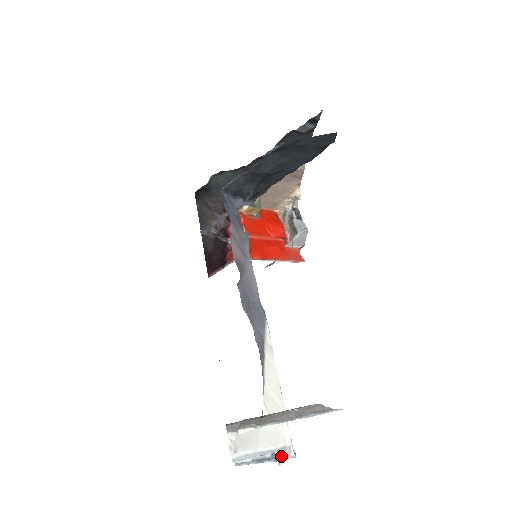
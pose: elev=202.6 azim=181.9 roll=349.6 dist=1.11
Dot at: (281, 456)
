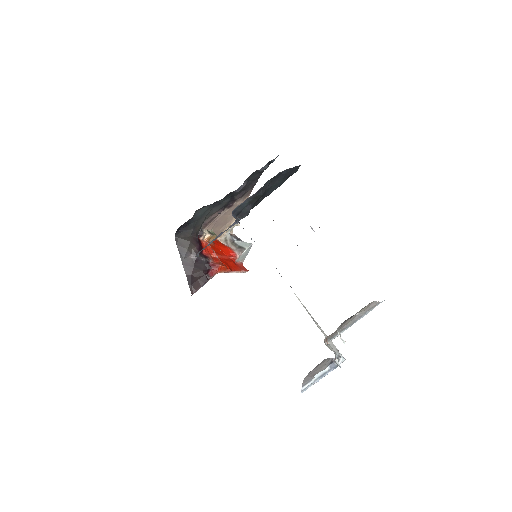
Dot at: (338, 362)
